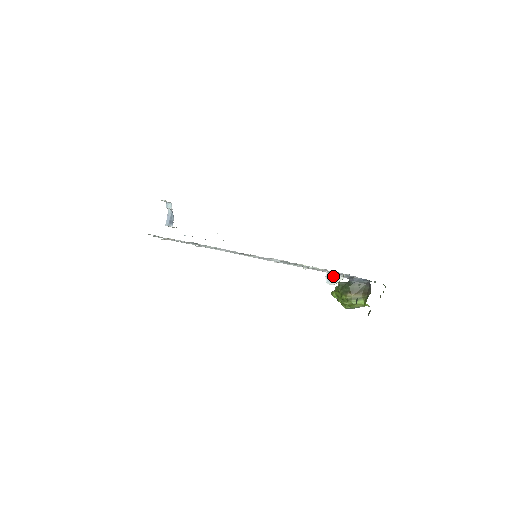
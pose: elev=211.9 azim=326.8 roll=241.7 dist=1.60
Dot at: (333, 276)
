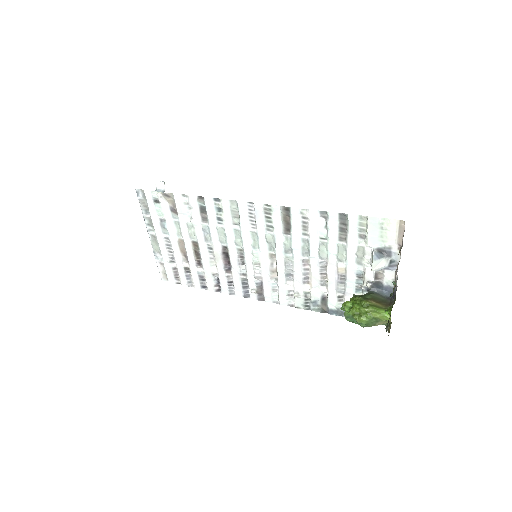
Dot at: (380, 255)
